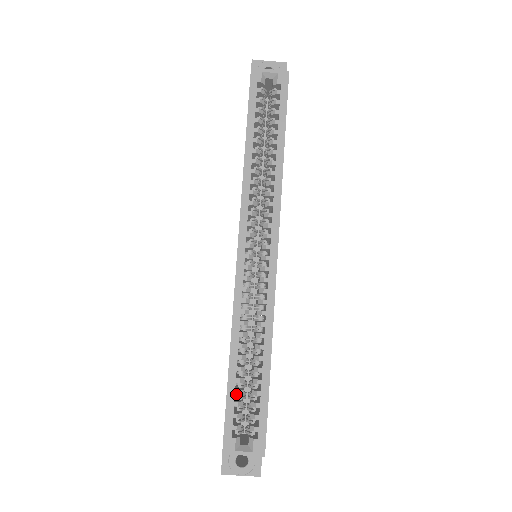
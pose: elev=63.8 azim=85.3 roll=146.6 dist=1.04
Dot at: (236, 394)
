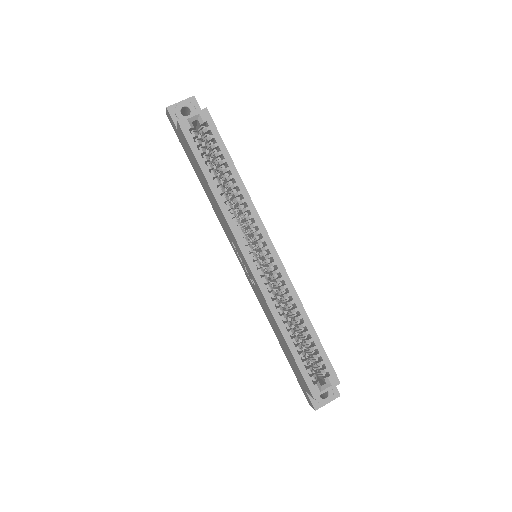
Dot at: occluded
